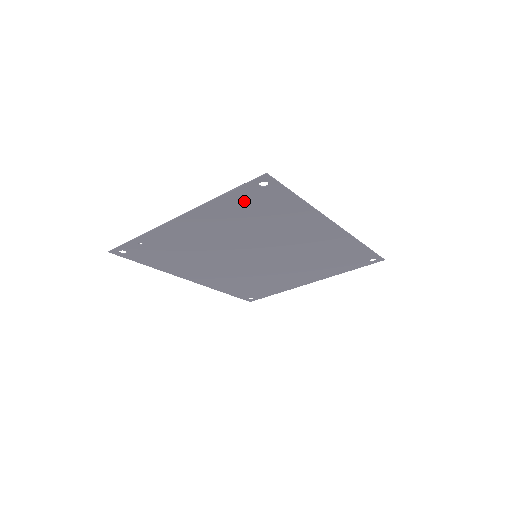
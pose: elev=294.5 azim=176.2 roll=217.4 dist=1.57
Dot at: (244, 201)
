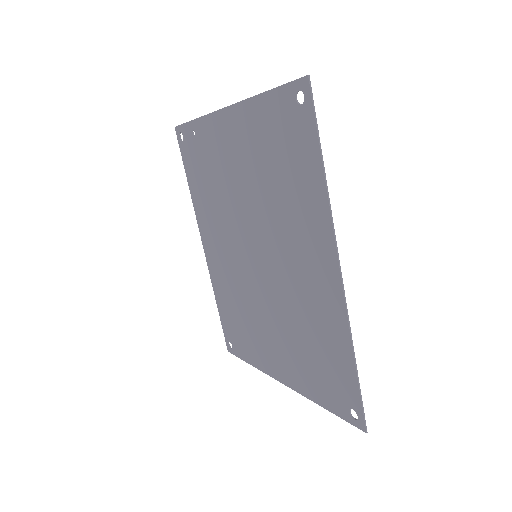
Dot at: (276, 121)
